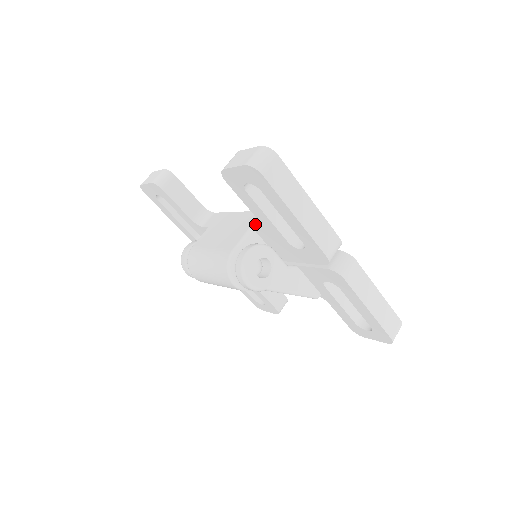
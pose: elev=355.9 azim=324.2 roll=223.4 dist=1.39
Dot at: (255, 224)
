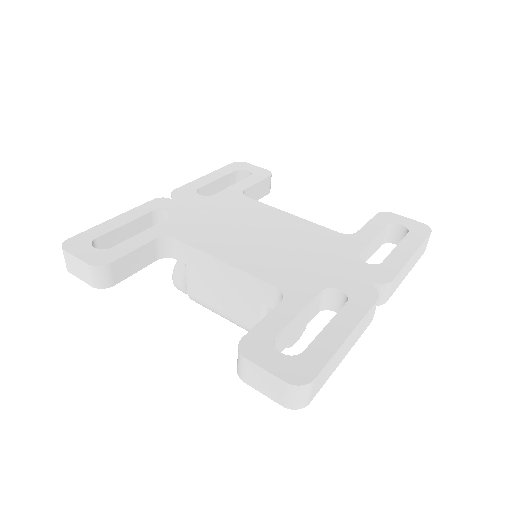
Dot at: (267, 303)
